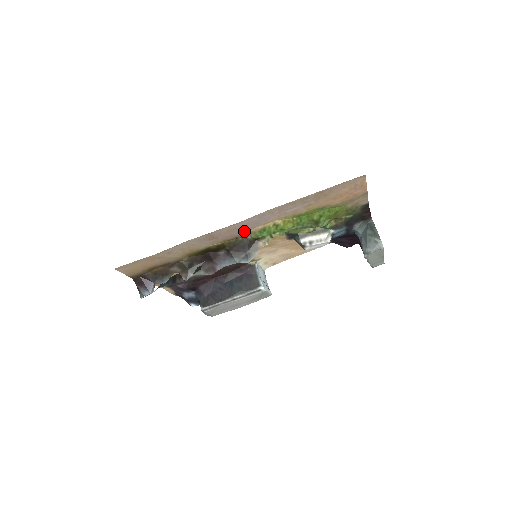
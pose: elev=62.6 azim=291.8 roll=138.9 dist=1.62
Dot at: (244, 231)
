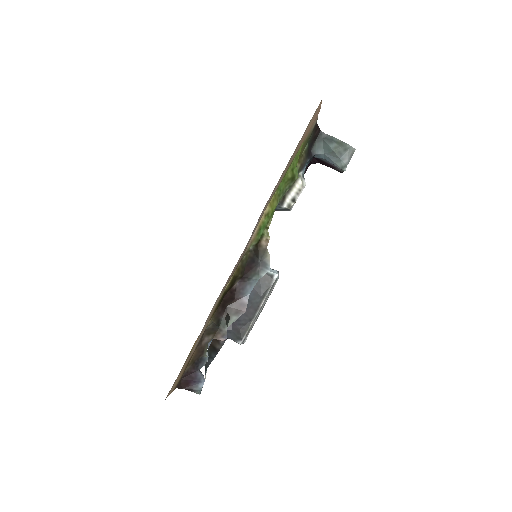
Dot at: (246, 247)
